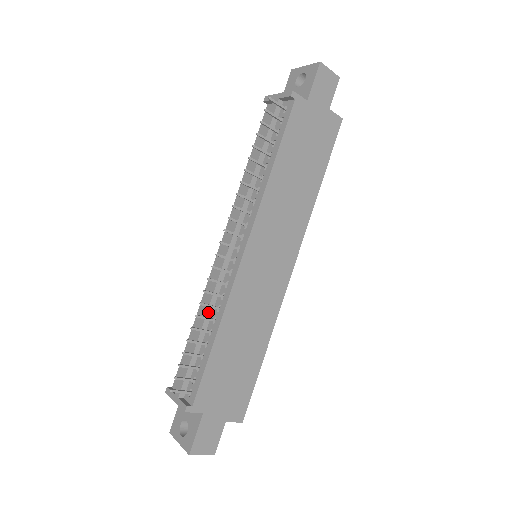
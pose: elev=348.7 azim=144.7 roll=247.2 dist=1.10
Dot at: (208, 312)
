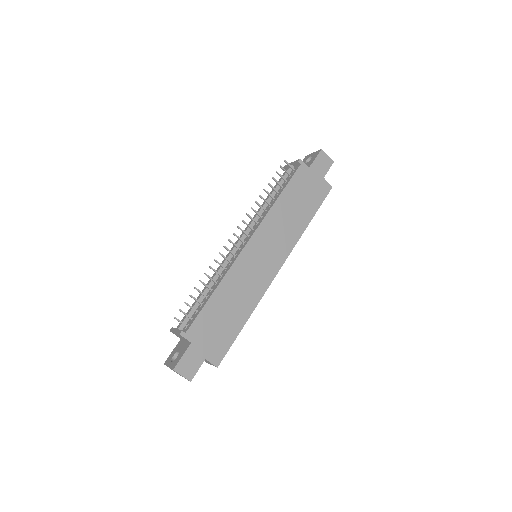
Dot at: (214, 278)
